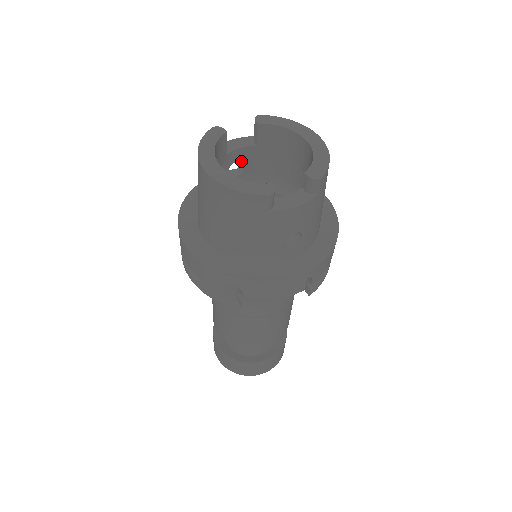
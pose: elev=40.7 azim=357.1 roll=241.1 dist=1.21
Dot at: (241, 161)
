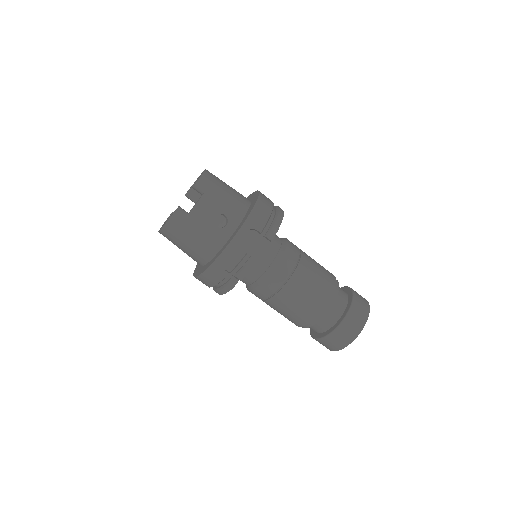
Dot at: occluded
